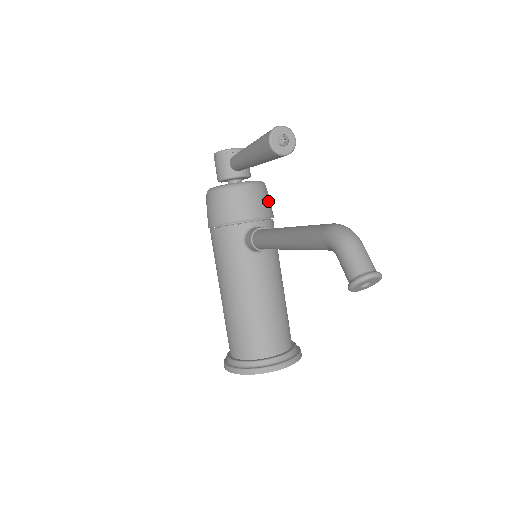
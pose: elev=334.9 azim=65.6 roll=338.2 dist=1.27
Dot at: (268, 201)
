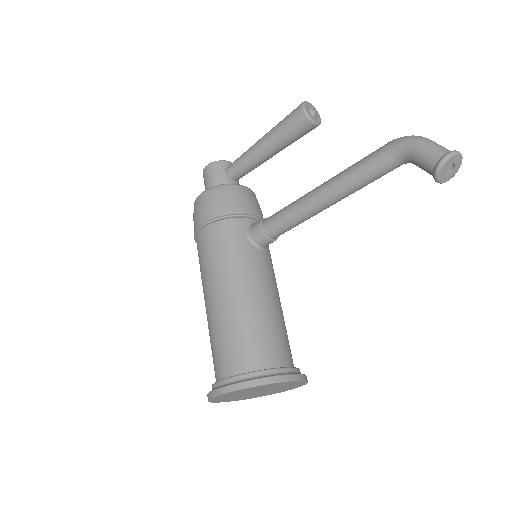
Dot at: occluded
